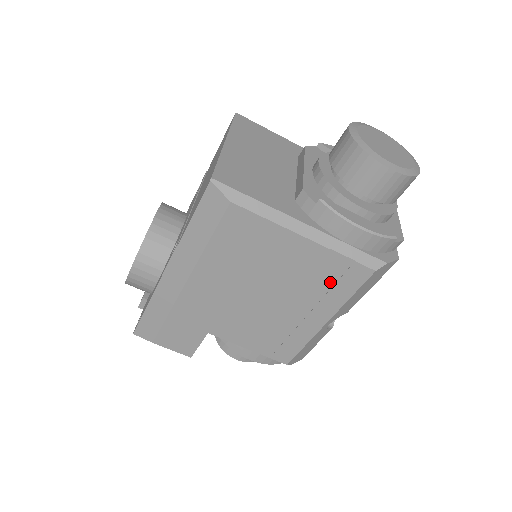
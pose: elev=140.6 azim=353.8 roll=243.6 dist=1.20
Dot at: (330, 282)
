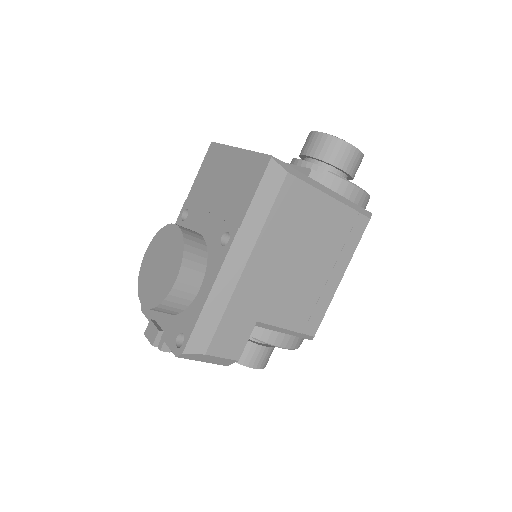
Dot at: (345, 236)
